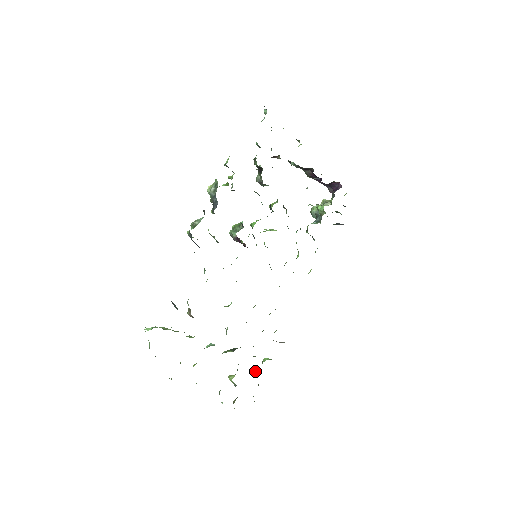
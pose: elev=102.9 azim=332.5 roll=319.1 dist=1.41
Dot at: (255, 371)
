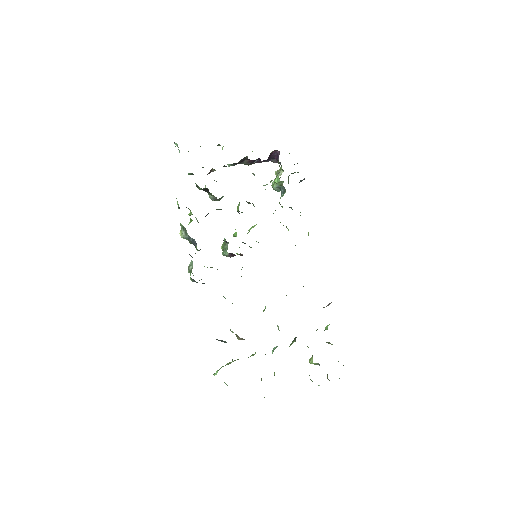
Dot at: (326, 342)
